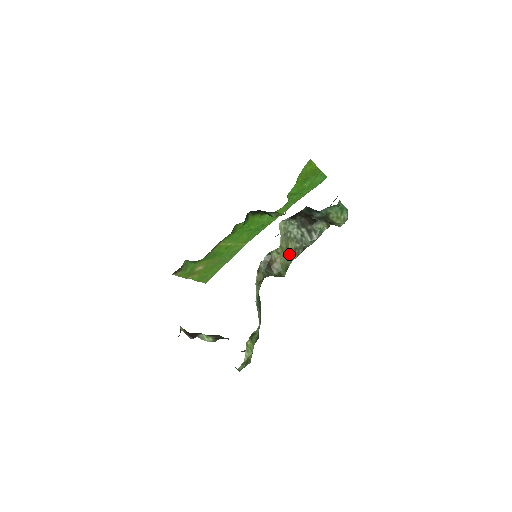
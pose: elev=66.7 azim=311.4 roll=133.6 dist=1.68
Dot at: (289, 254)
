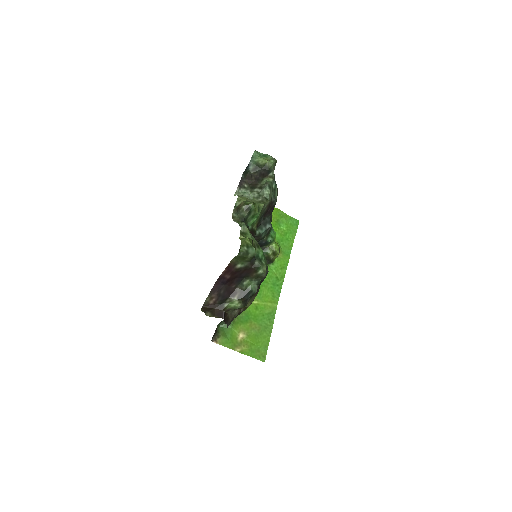
Dot at: occluded
